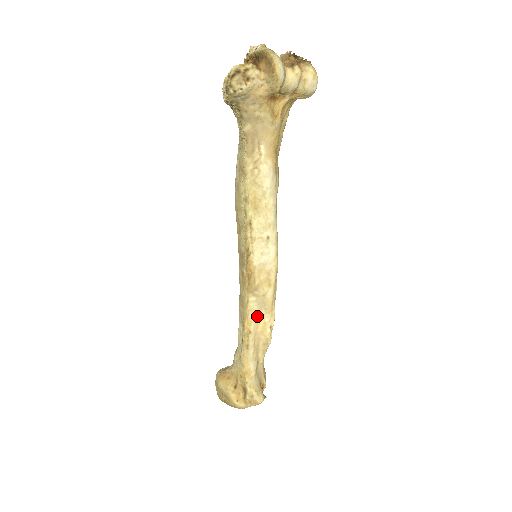
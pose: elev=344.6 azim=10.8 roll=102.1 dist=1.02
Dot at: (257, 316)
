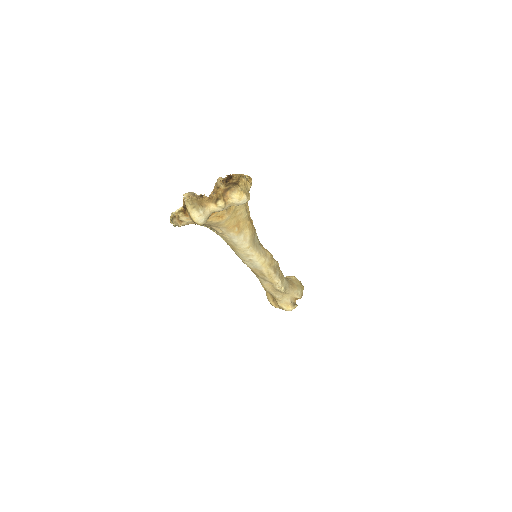
Dot at: (266, 283)
